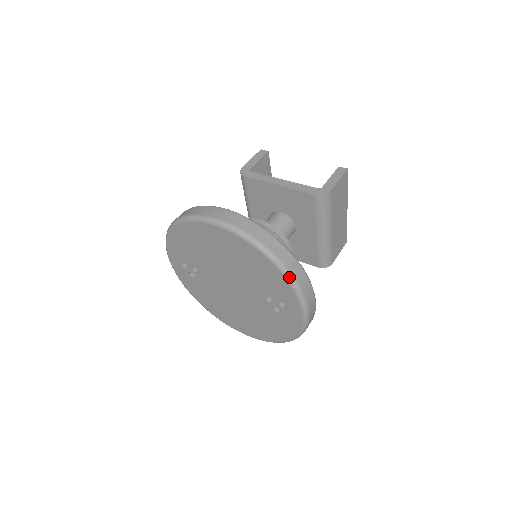
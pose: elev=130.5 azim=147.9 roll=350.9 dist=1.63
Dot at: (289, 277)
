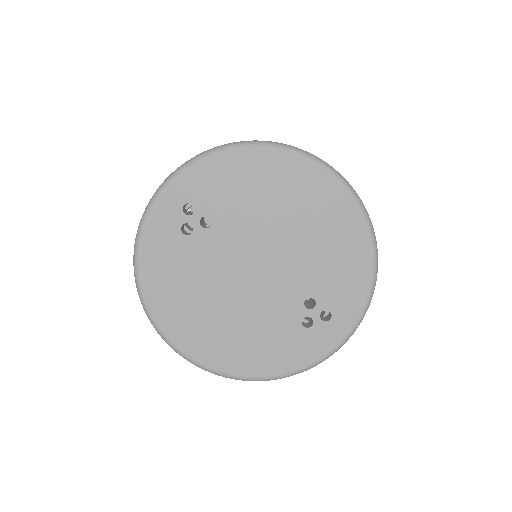
Dot at: (376, 278)
